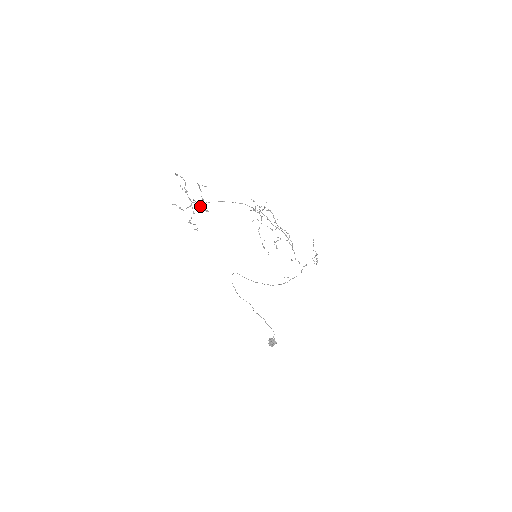
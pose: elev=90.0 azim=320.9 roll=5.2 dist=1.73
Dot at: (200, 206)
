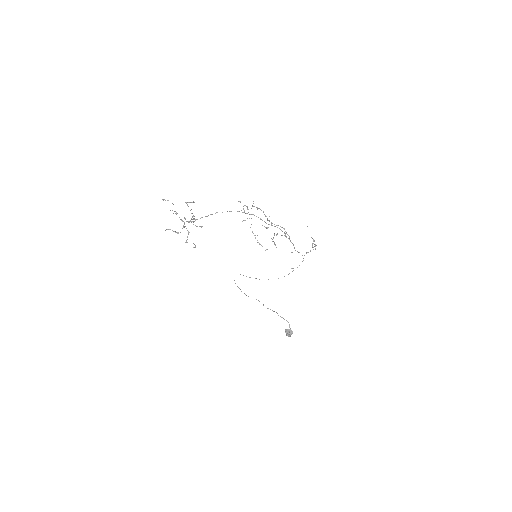
Dot at: (191, 222)
